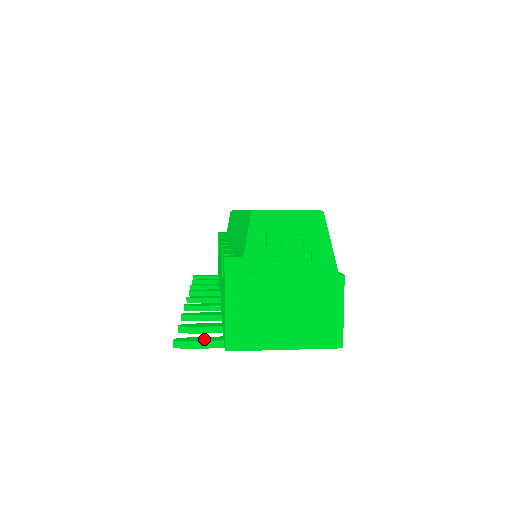
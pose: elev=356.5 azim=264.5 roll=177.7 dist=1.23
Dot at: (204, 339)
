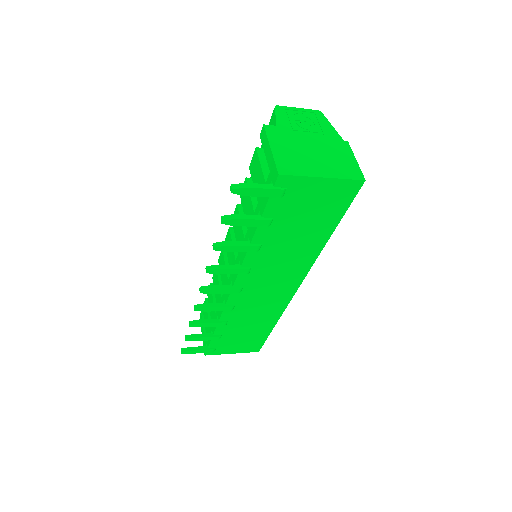
Dot at: (255, 186)
